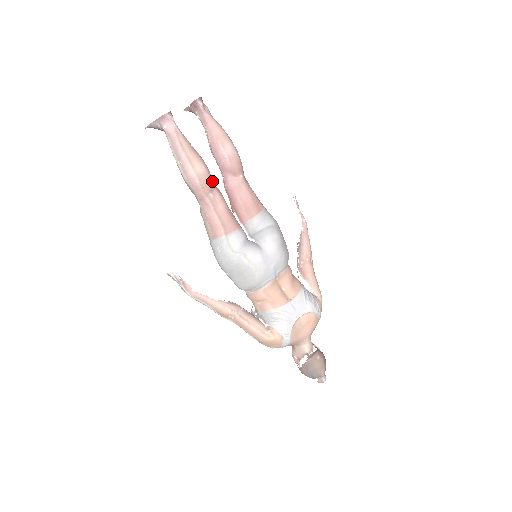
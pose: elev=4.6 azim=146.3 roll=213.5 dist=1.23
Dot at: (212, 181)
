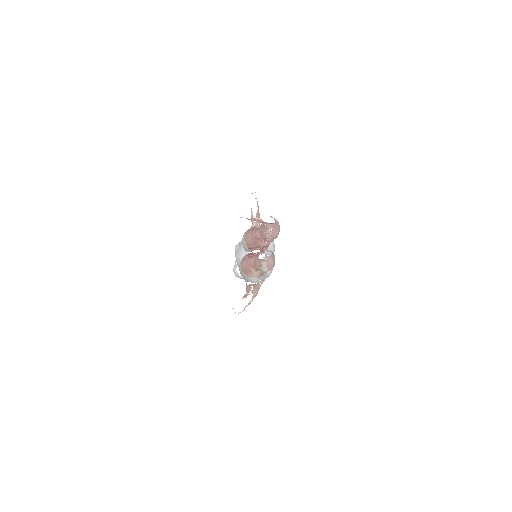
Dot at: occluded
